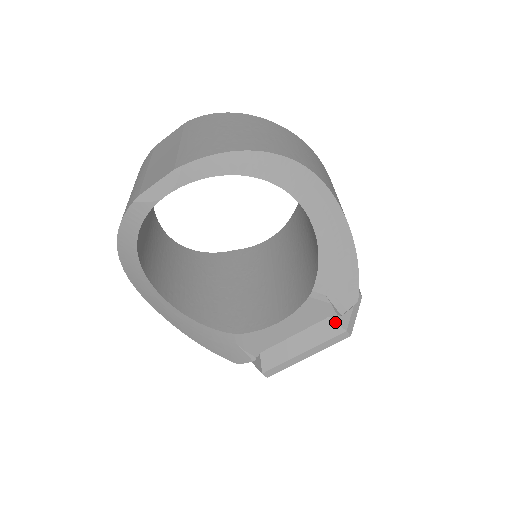
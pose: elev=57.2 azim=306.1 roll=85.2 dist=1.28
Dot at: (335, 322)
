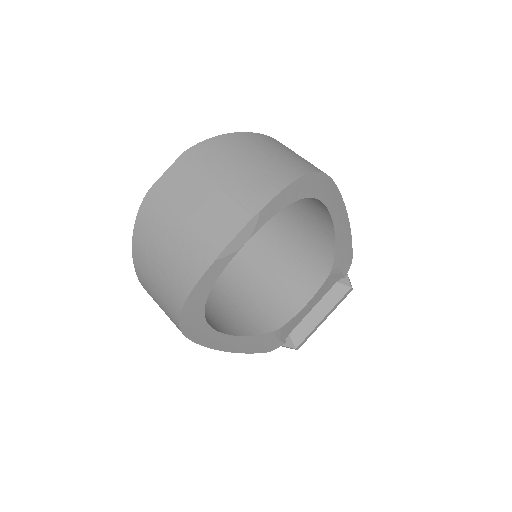
Dot at: (342, 284)
